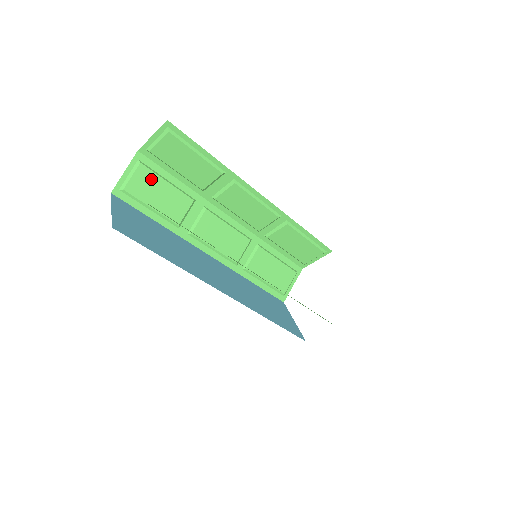
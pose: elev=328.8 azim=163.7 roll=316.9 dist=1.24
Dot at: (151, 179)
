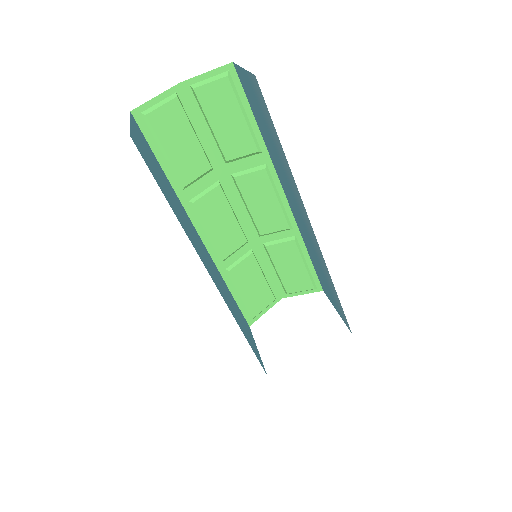
Dot at: (180, 120)
